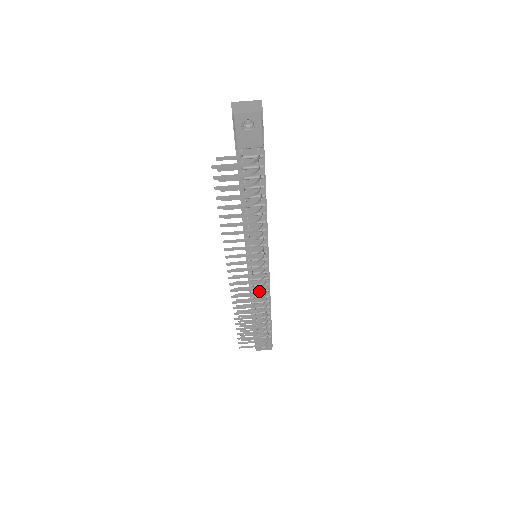
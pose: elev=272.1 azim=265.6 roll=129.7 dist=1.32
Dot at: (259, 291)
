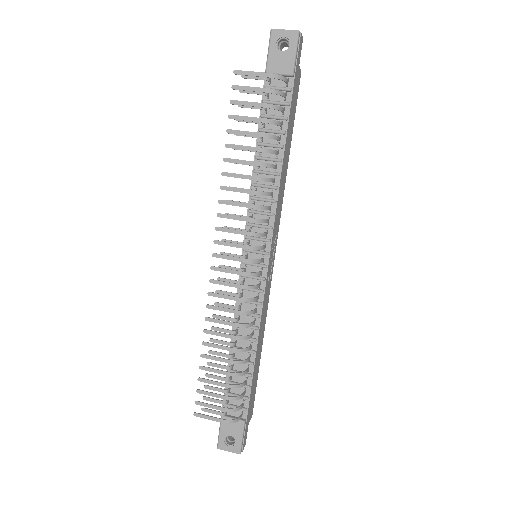
Dot at: occluded
